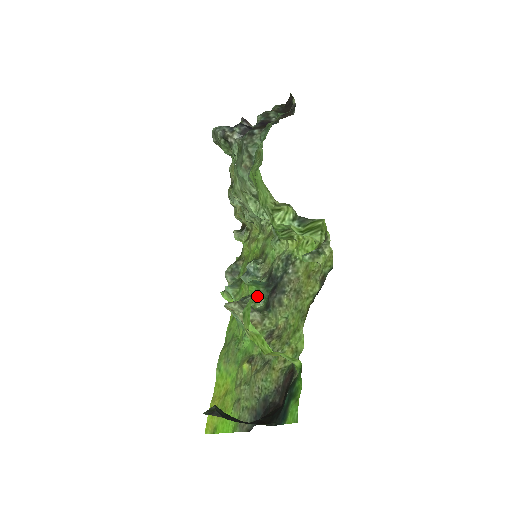
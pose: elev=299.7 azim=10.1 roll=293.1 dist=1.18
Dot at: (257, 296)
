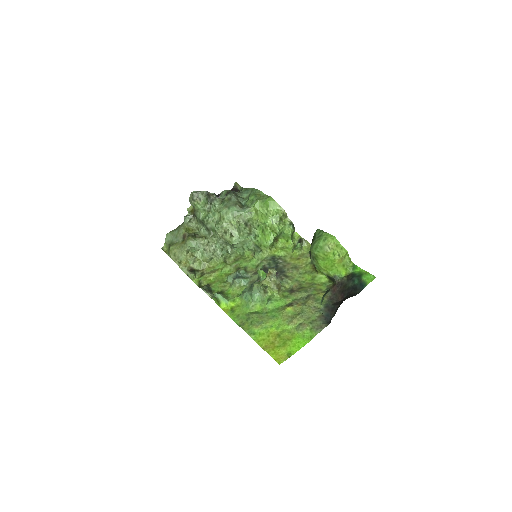
Dot at: occluded
